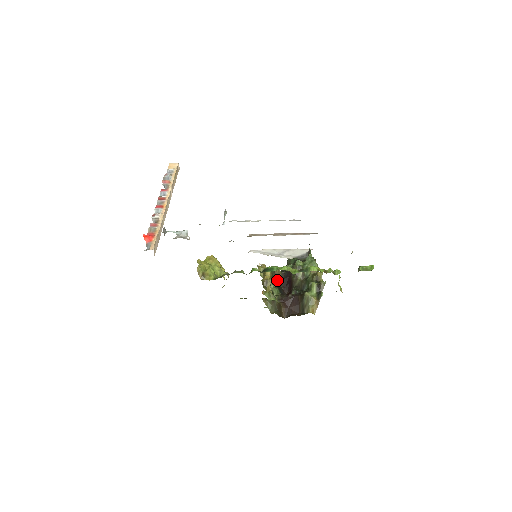
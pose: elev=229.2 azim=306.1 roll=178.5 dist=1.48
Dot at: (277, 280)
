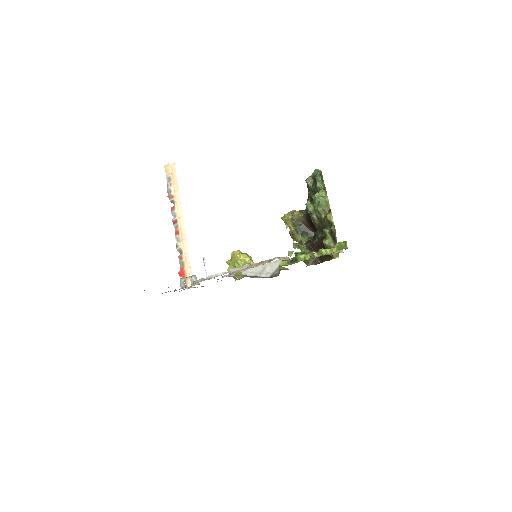
Dot at: (302, 226)
